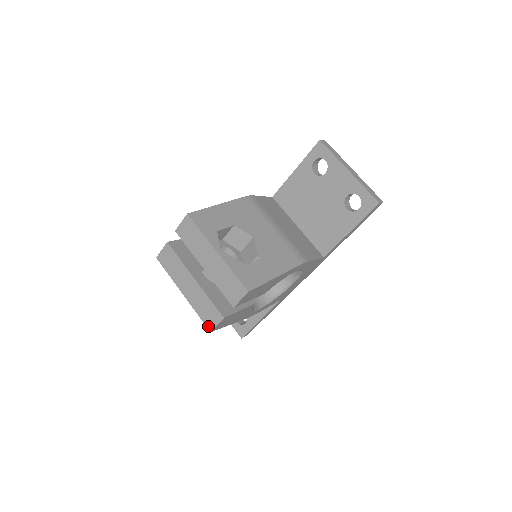
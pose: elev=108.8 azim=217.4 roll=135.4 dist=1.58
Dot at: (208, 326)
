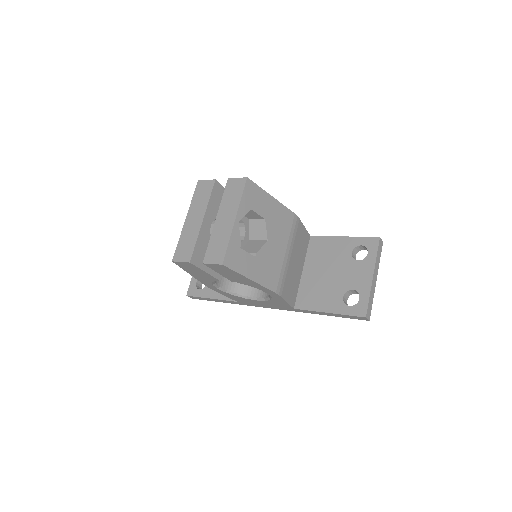
Dot at: (175, 256)
